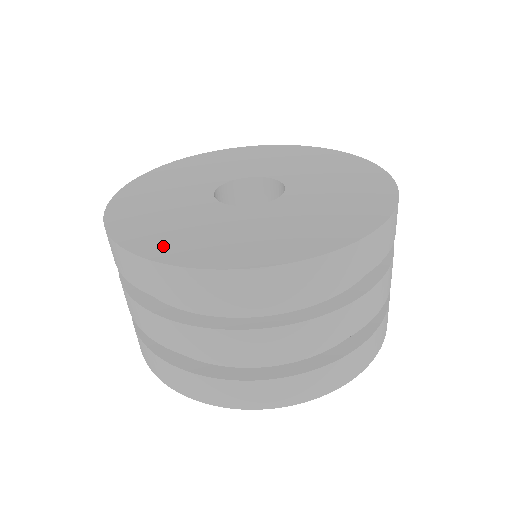
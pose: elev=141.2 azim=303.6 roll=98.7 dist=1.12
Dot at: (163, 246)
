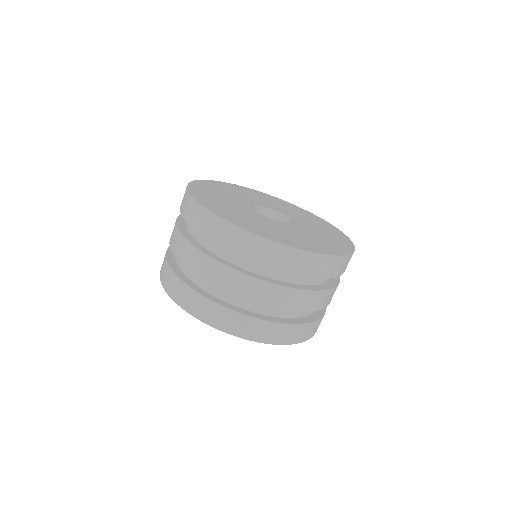
Dot at: (228, 216)
